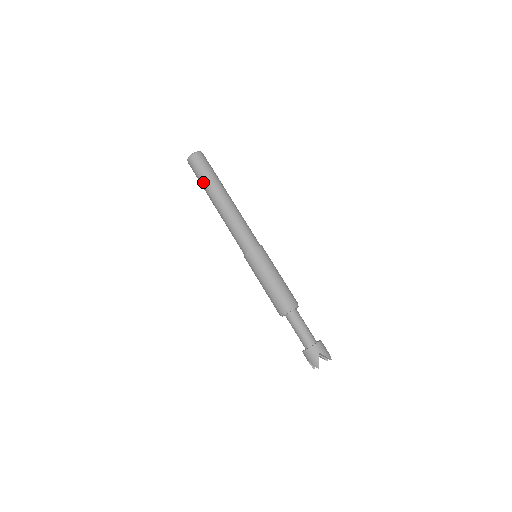
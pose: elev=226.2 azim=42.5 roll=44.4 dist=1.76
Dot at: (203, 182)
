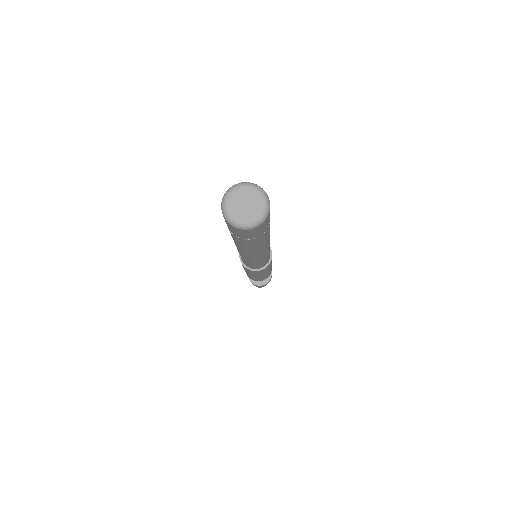
Dot at: (245, 245)
